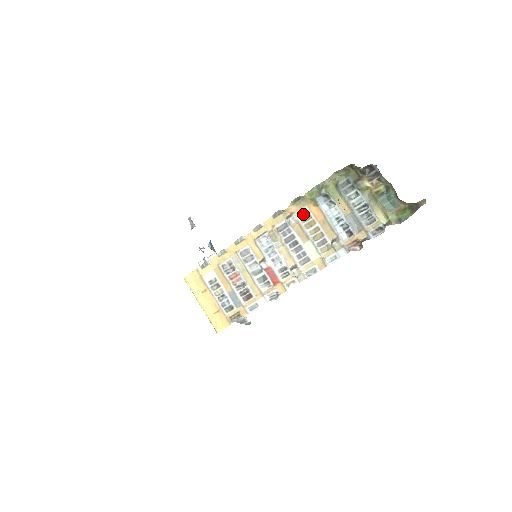
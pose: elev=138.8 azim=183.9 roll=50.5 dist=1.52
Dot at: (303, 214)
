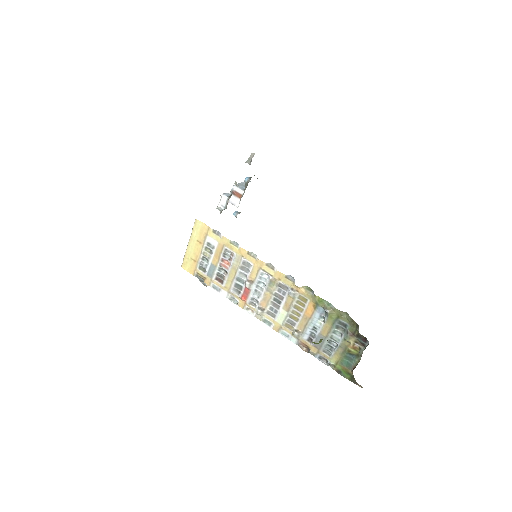
Dot at: (302, 300)
